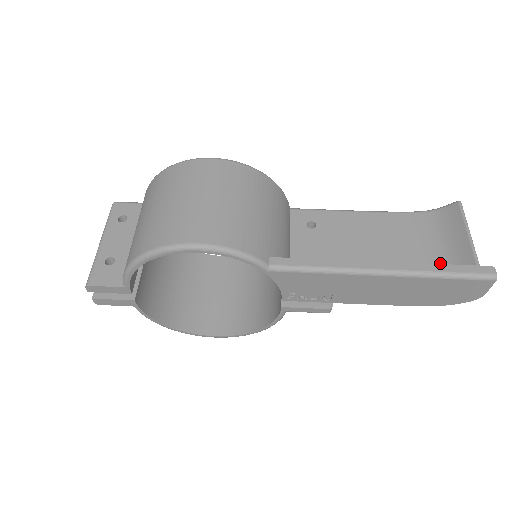
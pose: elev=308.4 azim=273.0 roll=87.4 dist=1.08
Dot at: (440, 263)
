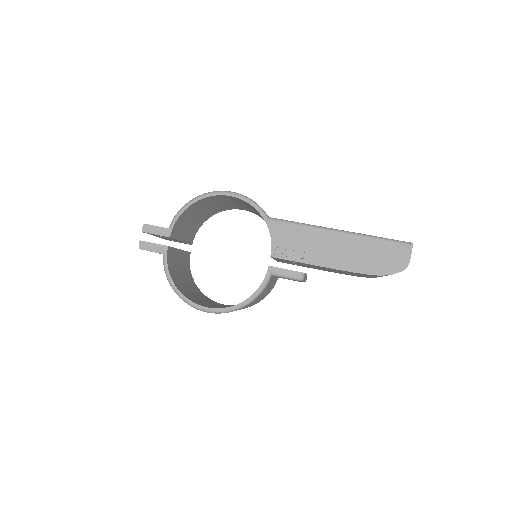
Dot at: occluded
